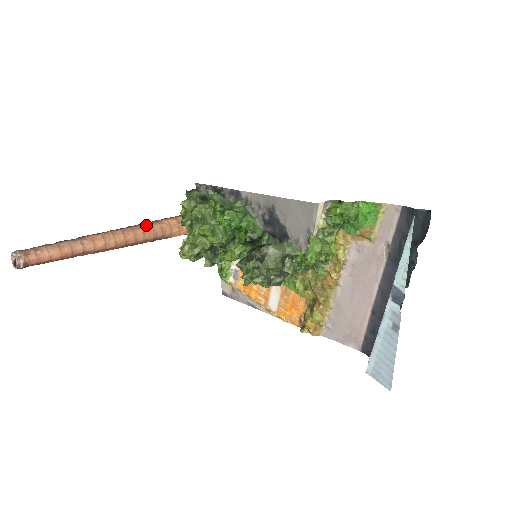
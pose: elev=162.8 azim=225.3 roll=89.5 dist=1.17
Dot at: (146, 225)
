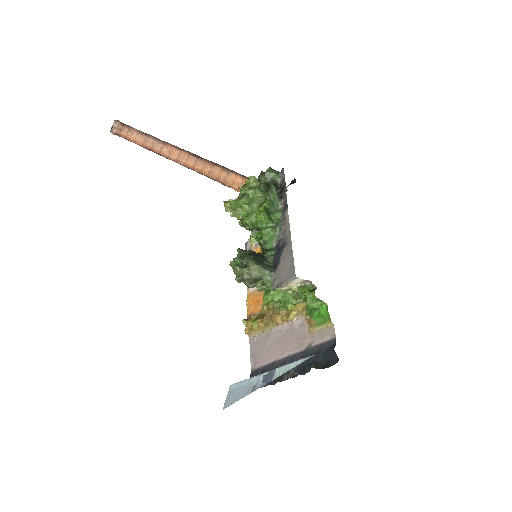
Dot at: (217, 168)
